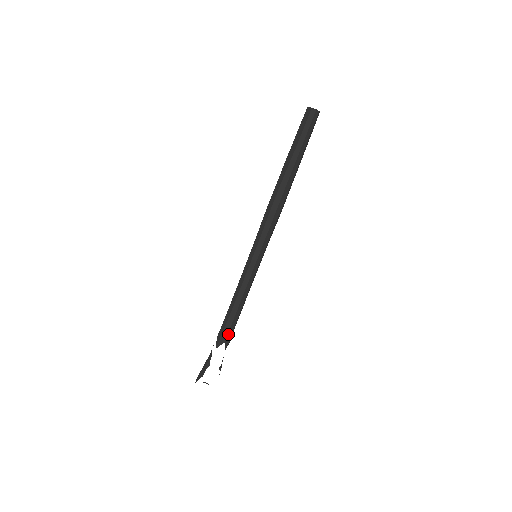
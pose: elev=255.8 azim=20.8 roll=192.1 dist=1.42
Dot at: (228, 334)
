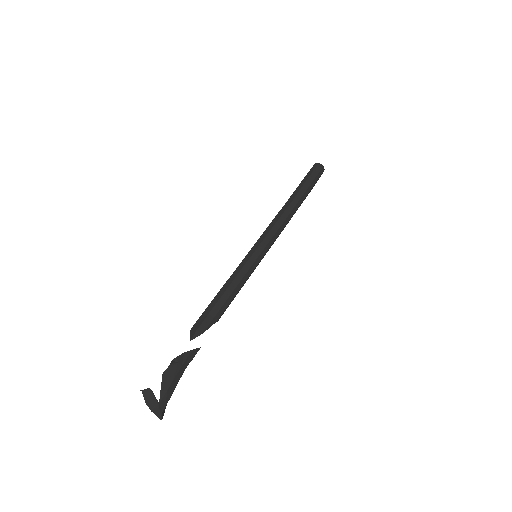
Dot at: (199, 320)
